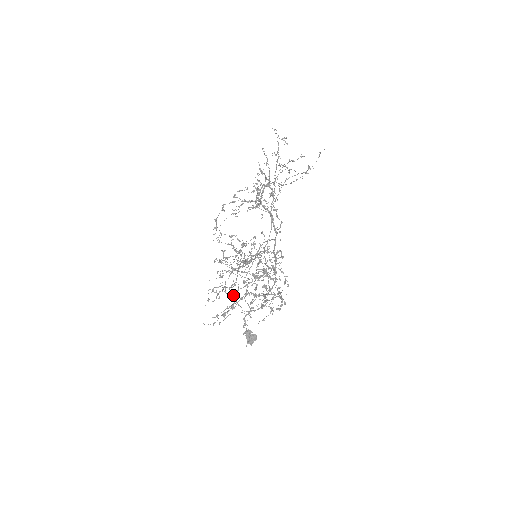
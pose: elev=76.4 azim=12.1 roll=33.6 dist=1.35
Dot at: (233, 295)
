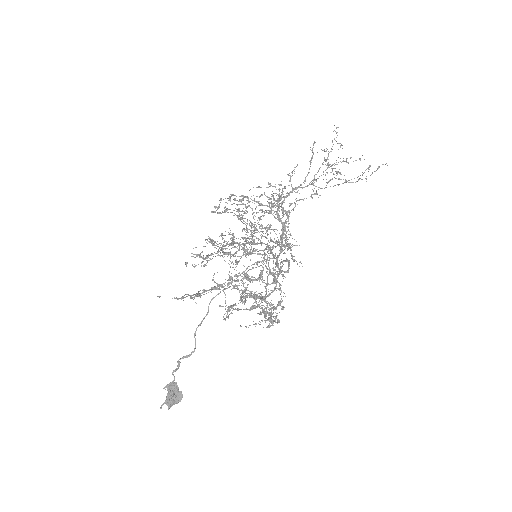
Dot at: (232, 261)
